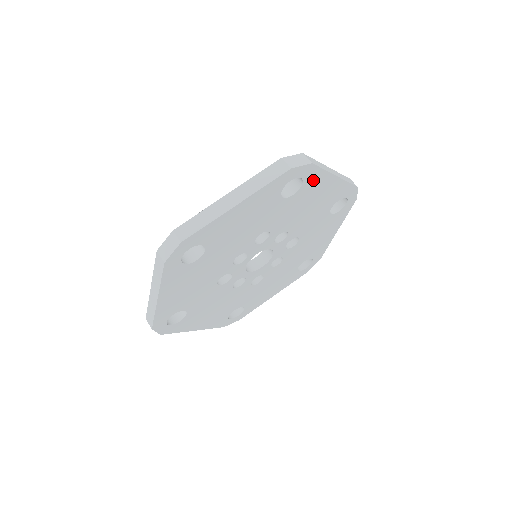
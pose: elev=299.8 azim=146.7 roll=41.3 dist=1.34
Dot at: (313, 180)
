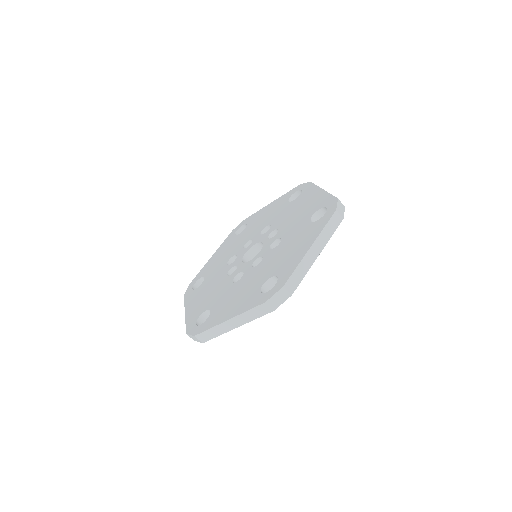
Dot at: occluded
